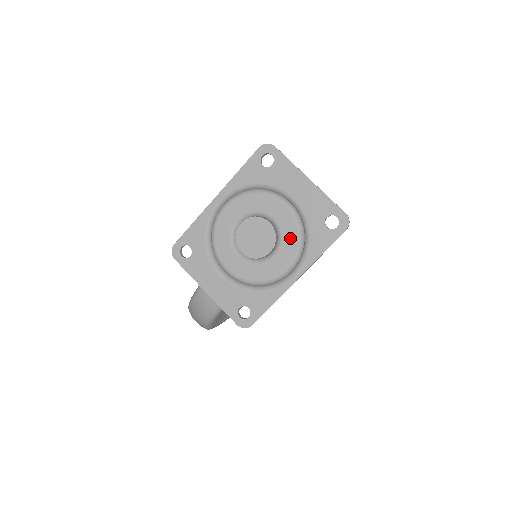
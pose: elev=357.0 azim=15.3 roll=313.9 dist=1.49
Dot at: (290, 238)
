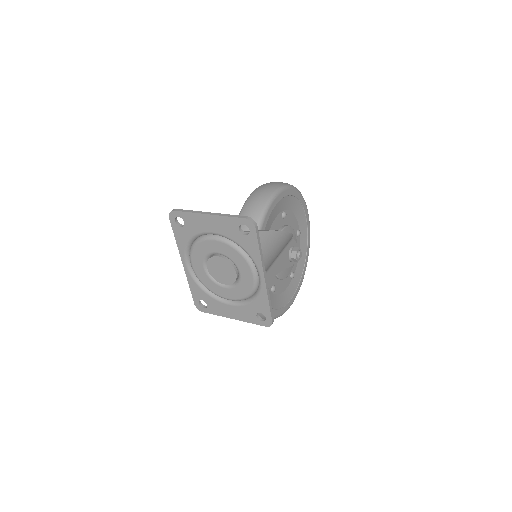
Dot at: (236, 257)
